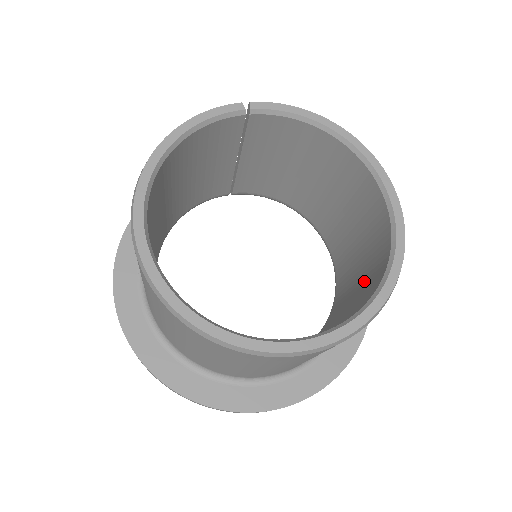
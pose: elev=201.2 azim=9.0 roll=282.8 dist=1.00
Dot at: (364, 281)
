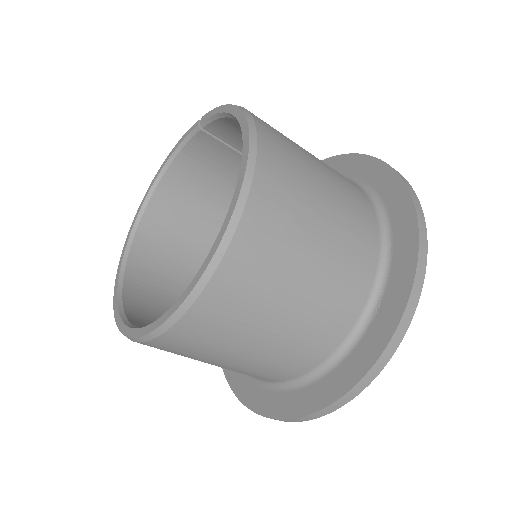
Dot at: occluded
